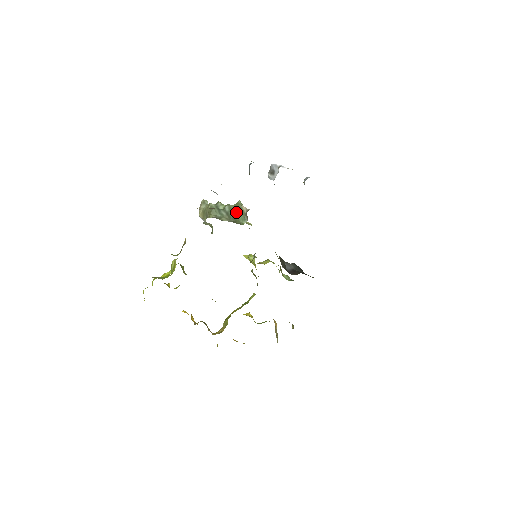
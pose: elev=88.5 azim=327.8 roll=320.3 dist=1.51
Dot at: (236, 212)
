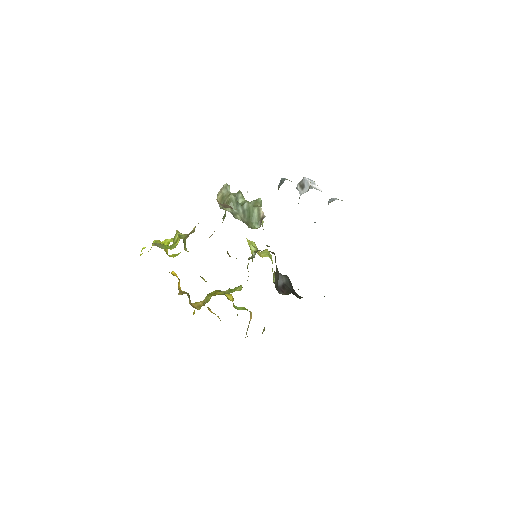
Dot at: (253, 212)
